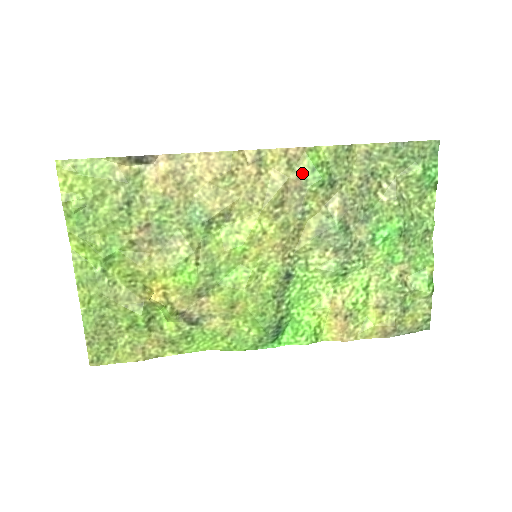
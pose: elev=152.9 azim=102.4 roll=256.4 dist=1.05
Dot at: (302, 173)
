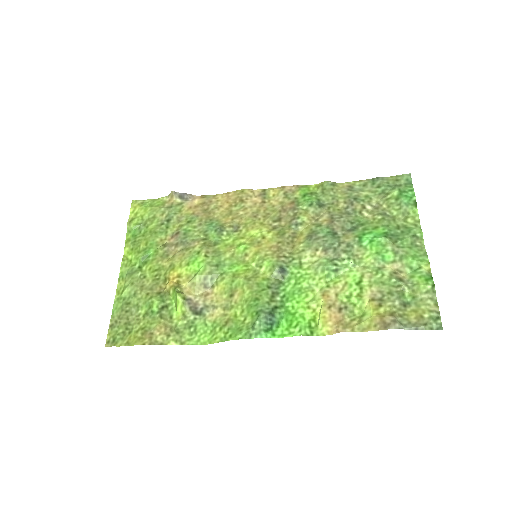
Dot at: (295, 199)
